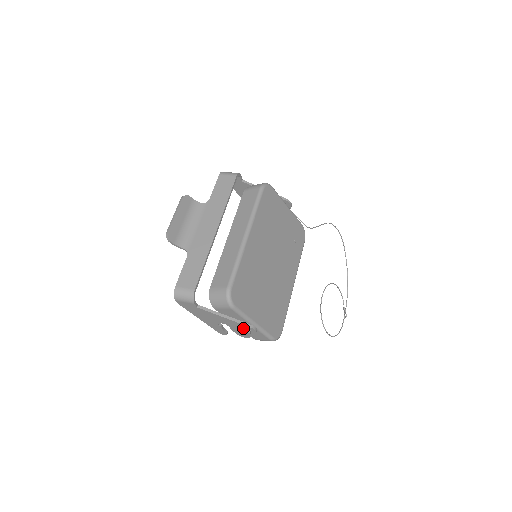
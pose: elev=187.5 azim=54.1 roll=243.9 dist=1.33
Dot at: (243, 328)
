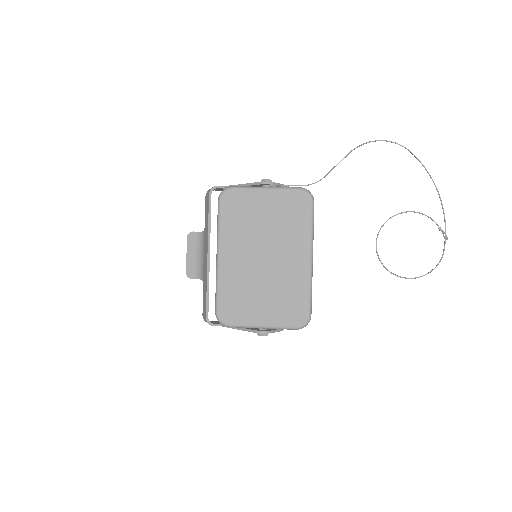
Dot at: (257, 333)
